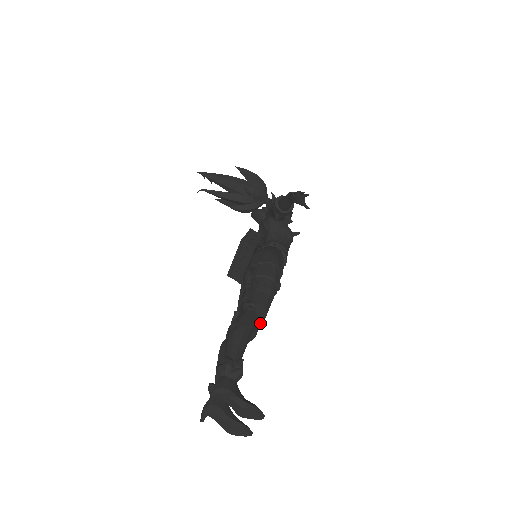
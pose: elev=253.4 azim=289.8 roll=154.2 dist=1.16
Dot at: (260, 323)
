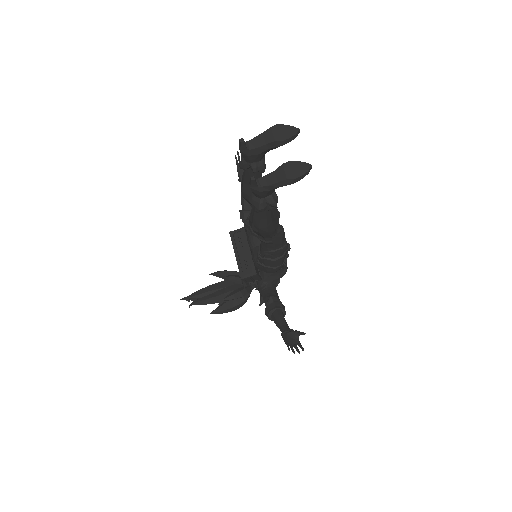
Dot at: occluded
